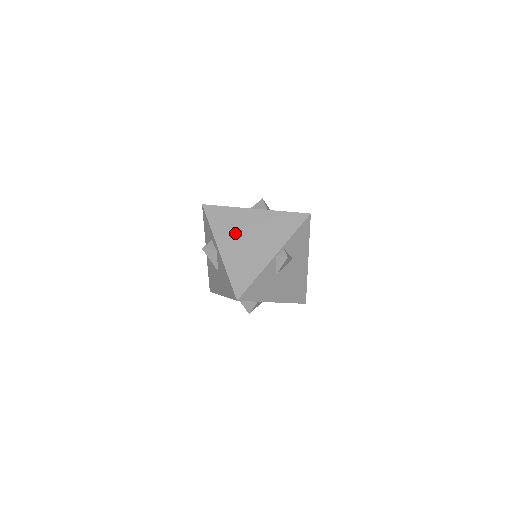
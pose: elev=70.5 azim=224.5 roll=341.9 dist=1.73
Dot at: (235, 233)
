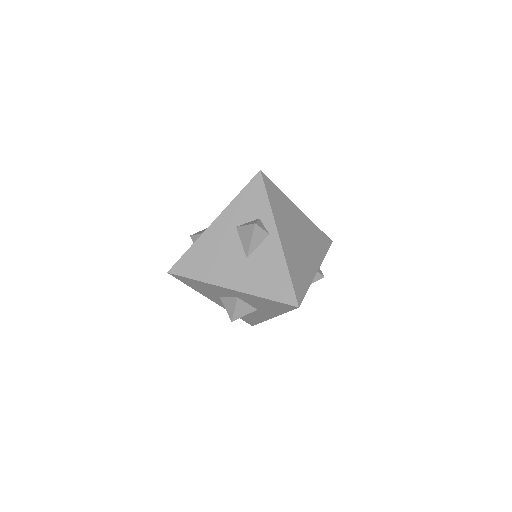
Dot at: (289, 225)
